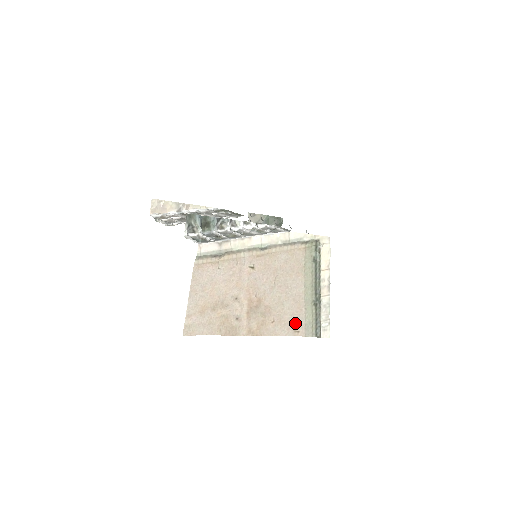
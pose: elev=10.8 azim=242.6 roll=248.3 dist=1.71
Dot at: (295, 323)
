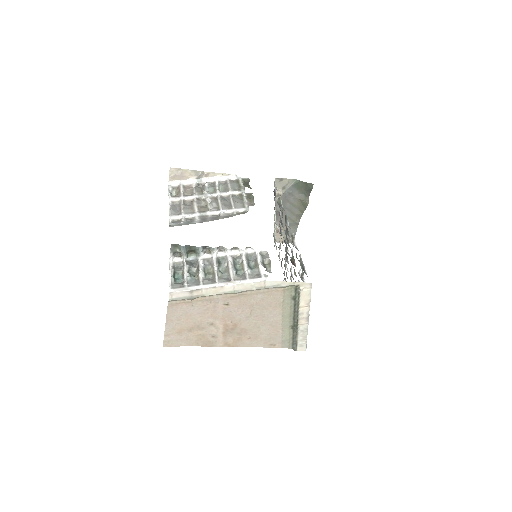
Dot at: (272, 339)
